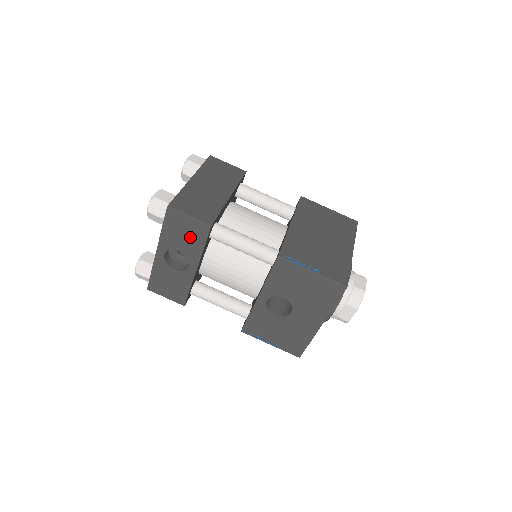
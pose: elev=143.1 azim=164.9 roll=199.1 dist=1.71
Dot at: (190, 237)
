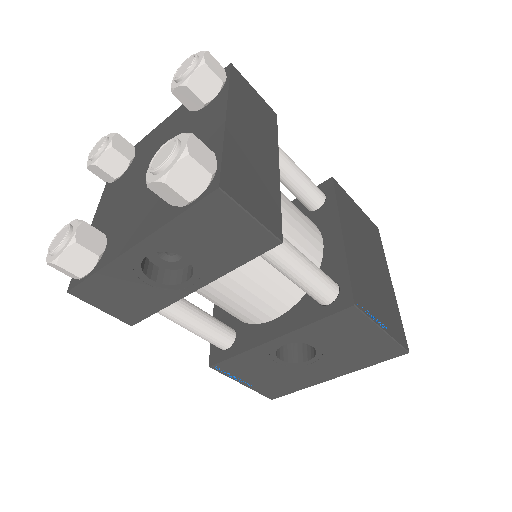
Dot at: (226, 246)
